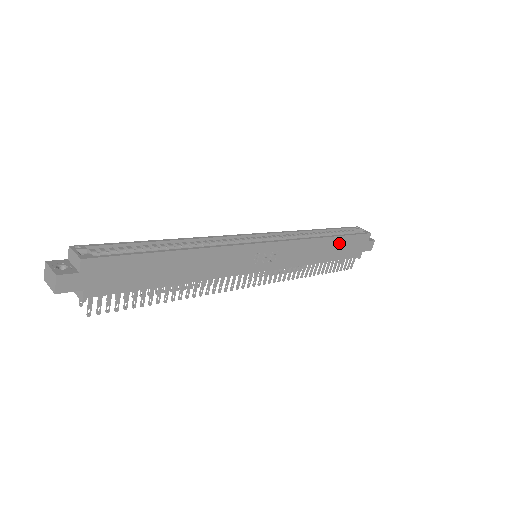
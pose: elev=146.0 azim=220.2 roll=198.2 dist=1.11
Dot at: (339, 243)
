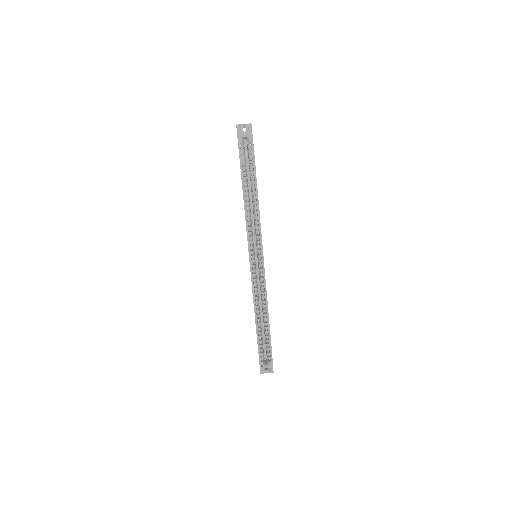
Dot at: occluded
